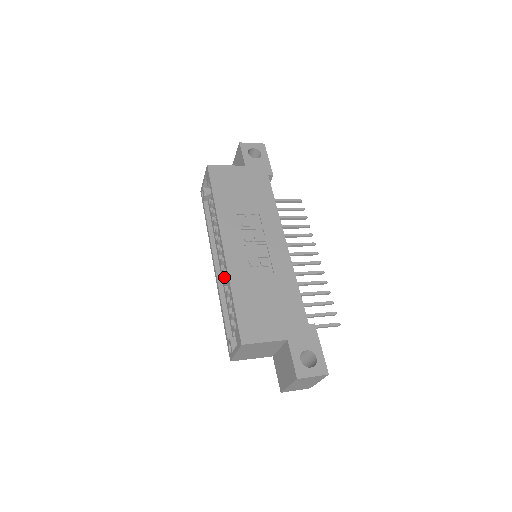
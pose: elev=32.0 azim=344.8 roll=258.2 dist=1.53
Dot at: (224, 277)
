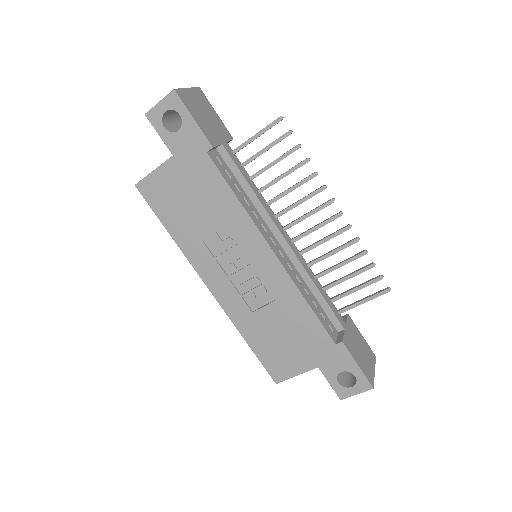
Dot at: occluded
